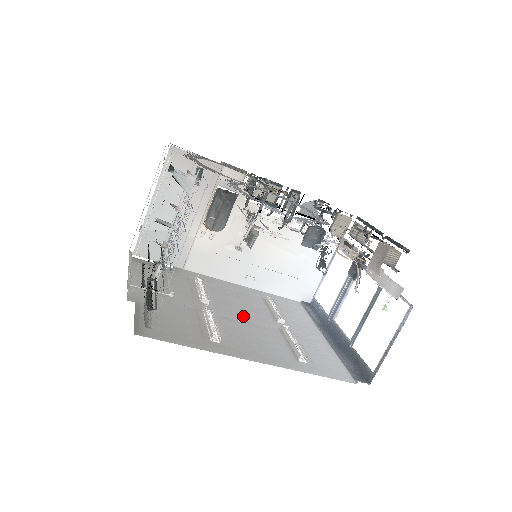
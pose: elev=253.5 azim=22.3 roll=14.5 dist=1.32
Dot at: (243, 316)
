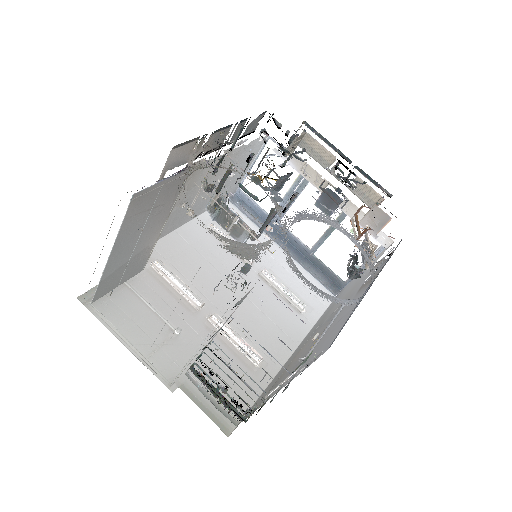
Dot at: (232, 290)
